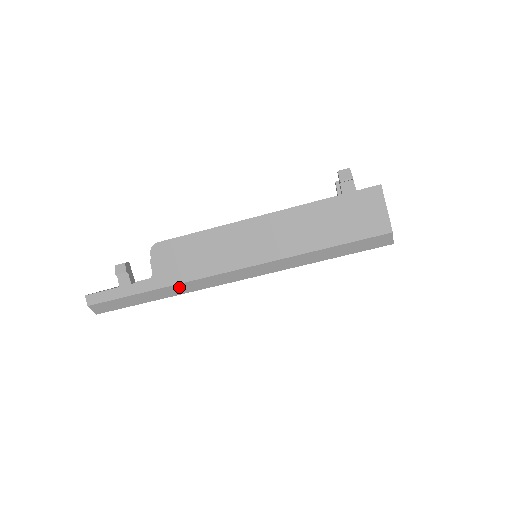
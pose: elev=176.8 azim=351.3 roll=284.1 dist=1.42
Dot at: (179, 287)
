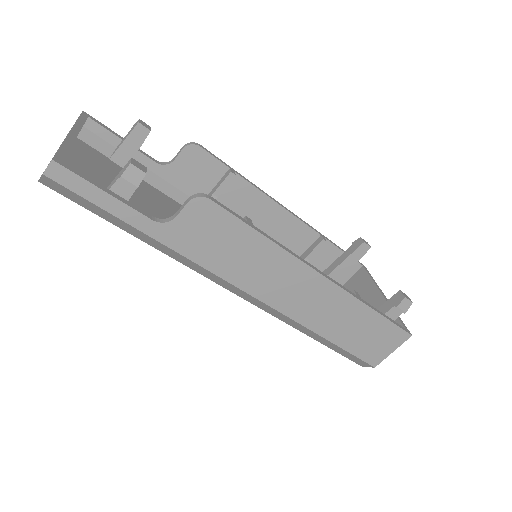
Dot at: (179, 255)
